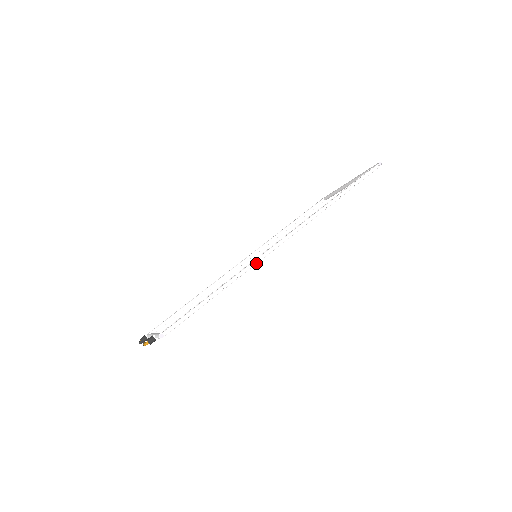
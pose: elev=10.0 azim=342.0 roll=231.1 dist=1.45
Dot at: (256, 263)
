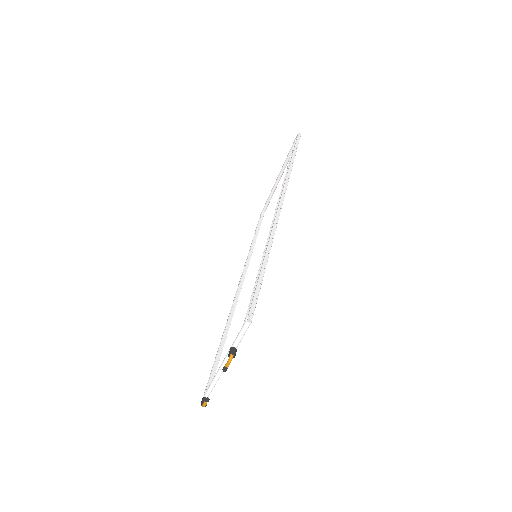
Dot at: (275, 228)
